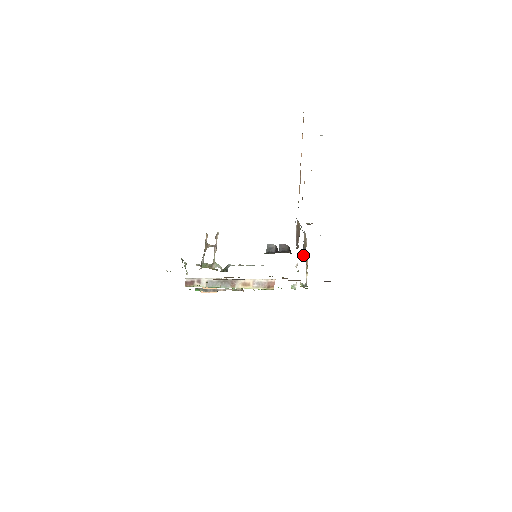
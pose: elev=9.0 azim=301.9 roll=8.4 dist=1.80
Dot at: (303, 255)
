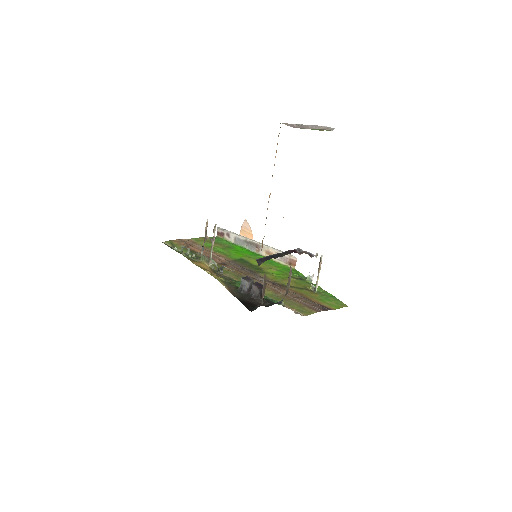
Dot at: (286, 291)
